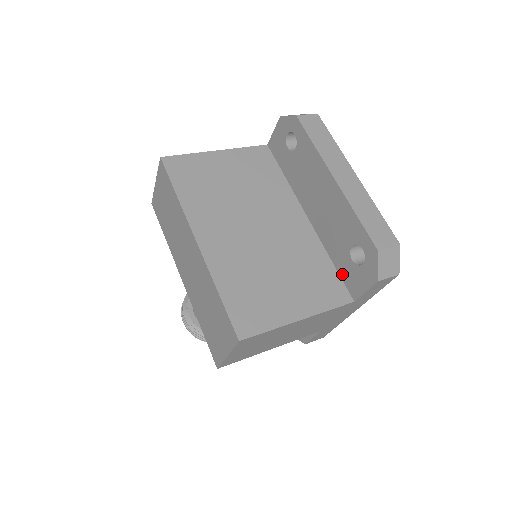
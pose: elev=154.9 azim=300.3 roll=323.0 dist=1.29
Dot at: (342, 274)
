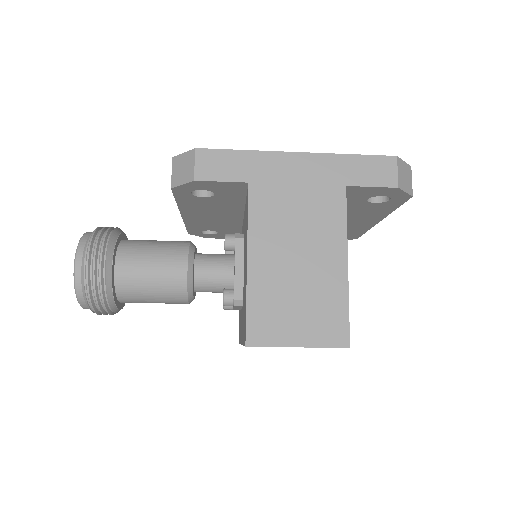
Dot at: occluded
